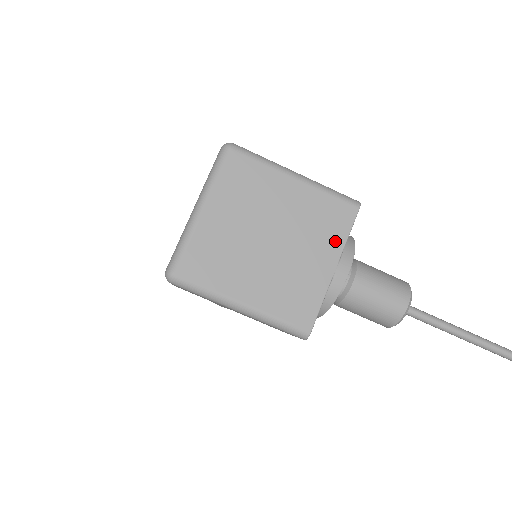
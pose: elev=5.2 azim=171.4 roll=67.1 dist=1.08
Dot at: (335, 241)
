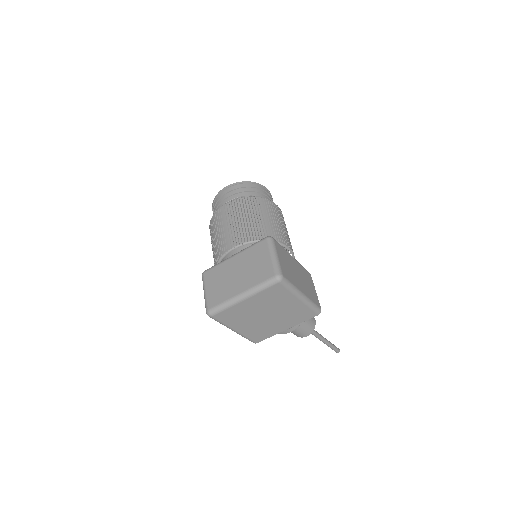
Dot at: (296, 322)
